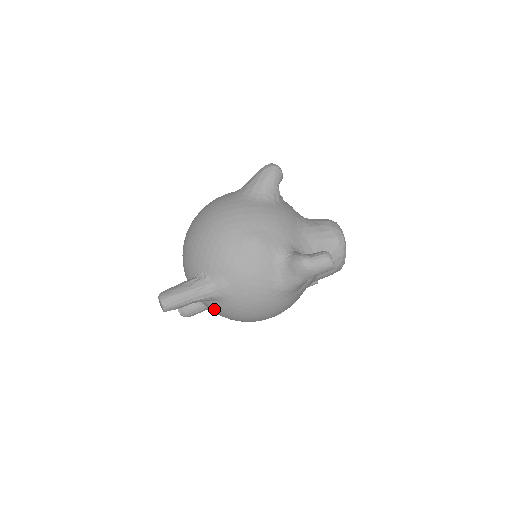
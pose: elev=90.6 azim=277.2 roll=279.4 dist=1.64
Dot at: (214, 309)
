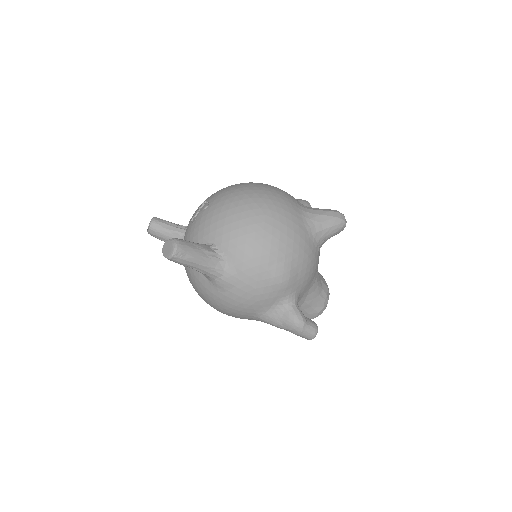
Dot at: (194, 275)
